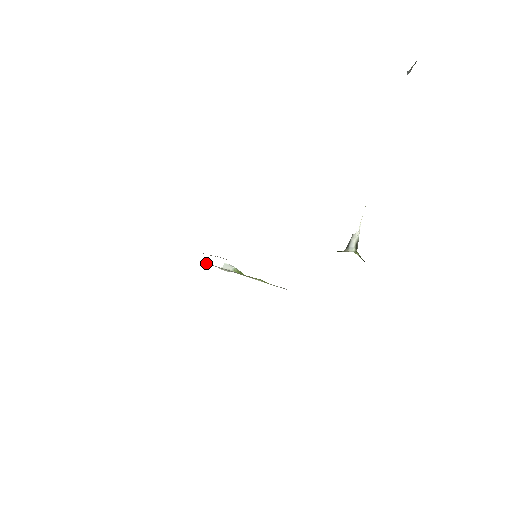
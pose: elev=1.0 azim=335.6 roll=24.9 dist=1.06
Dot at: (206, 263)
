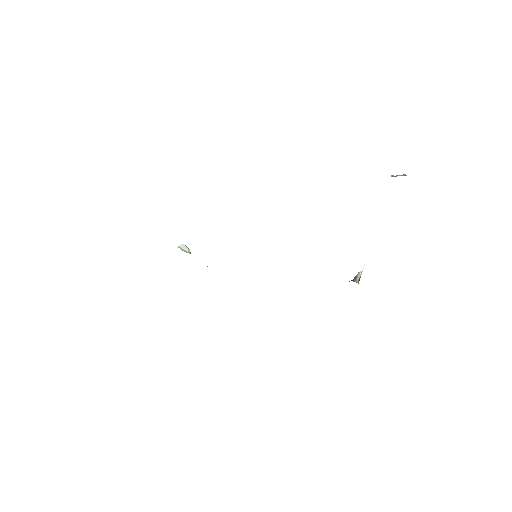
Dot at: occluded
